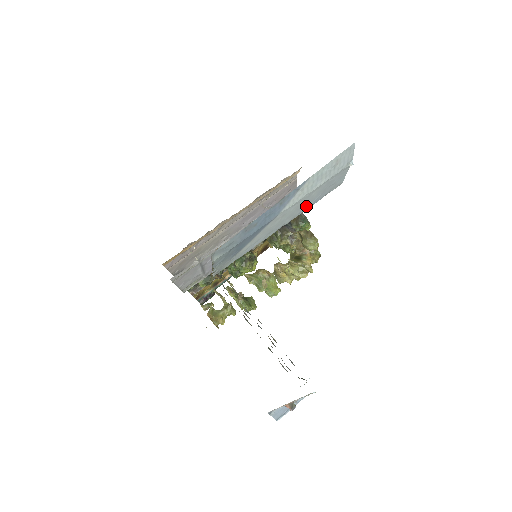
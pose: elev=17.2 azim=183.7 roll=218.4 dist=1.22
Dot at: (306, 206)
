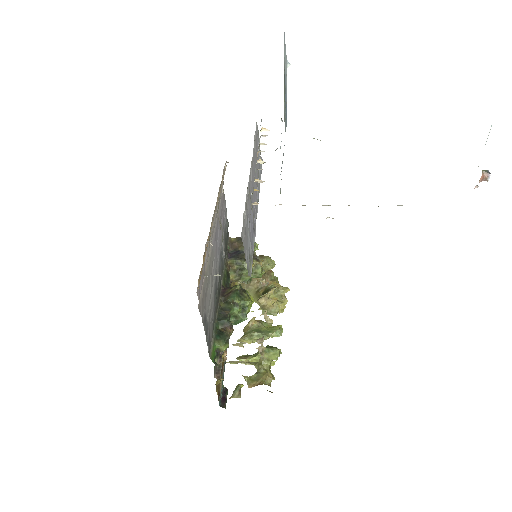
Dot at: occluded
